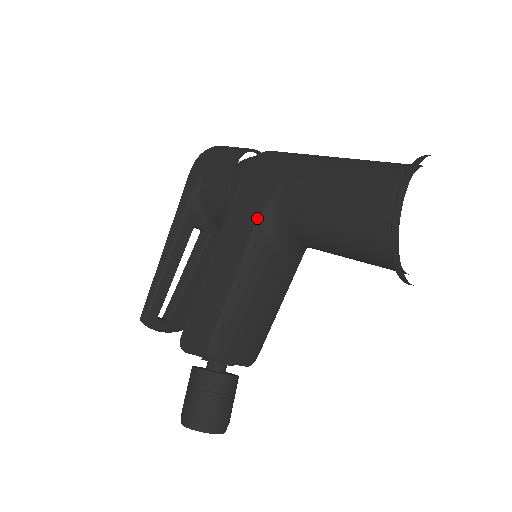
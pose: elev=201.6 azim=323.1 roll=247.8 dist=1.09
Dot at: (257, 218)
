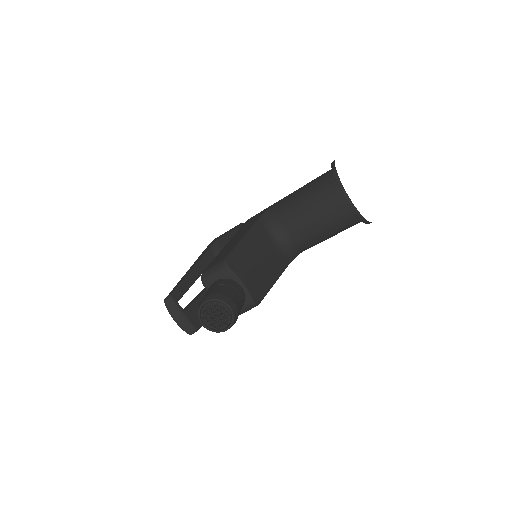
Dot at: (258, 218)
